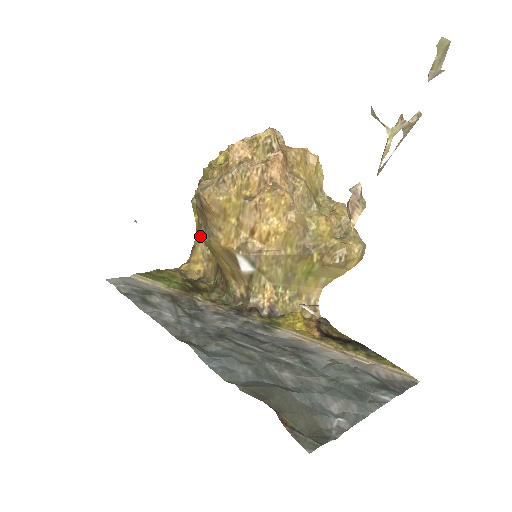
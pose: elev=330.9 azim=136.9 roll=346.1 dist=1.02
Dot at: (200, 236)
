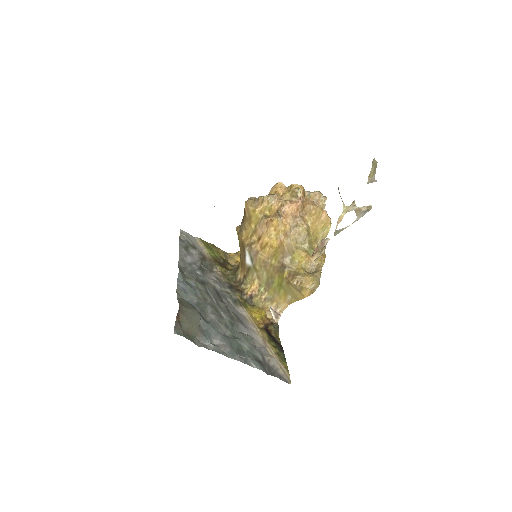
Dot at: (236, 229)
